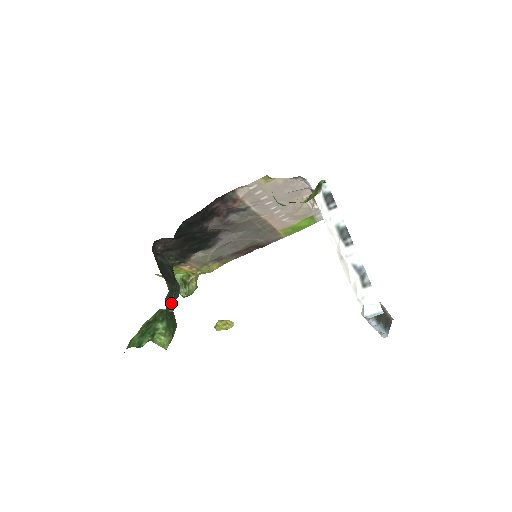
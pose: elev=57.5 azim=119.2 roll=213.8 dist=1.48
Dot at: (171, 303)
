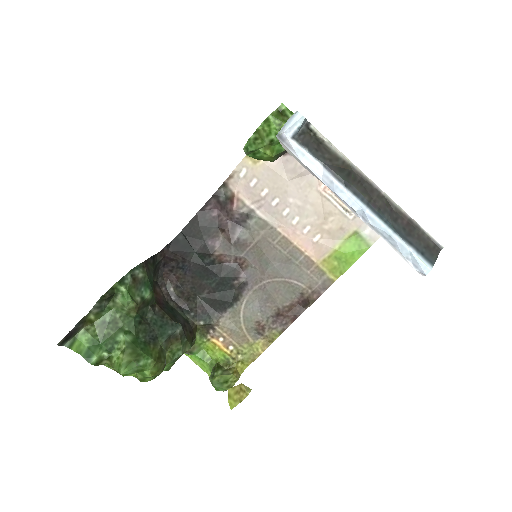
Dot at: (123, 282)
